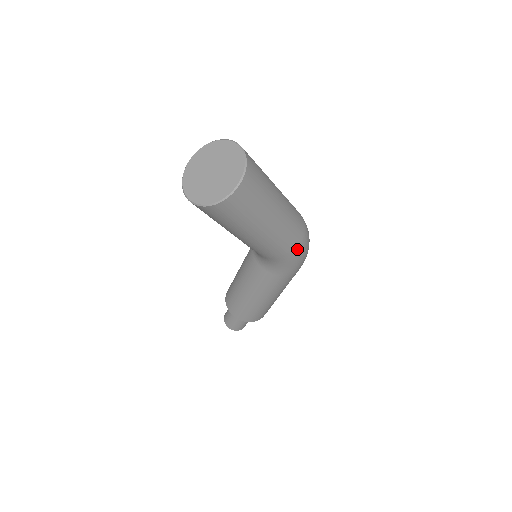
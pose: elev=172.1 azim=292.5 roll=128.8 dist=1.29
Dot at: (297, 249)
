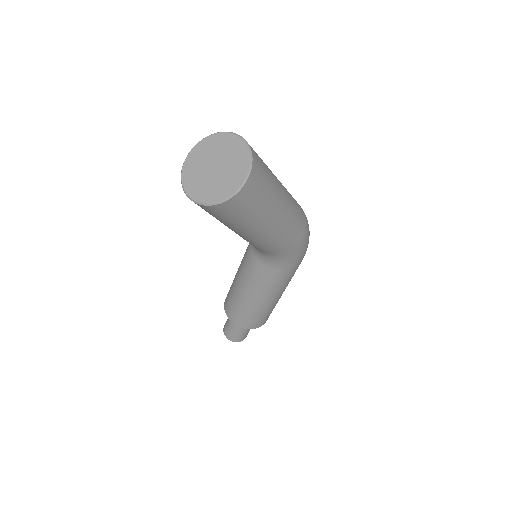
Dot at: (302, 238)
